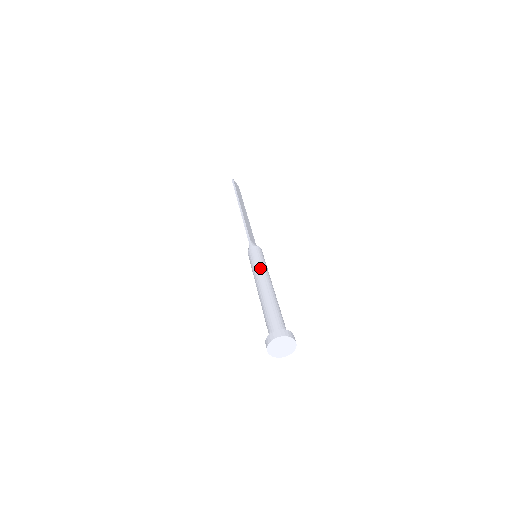
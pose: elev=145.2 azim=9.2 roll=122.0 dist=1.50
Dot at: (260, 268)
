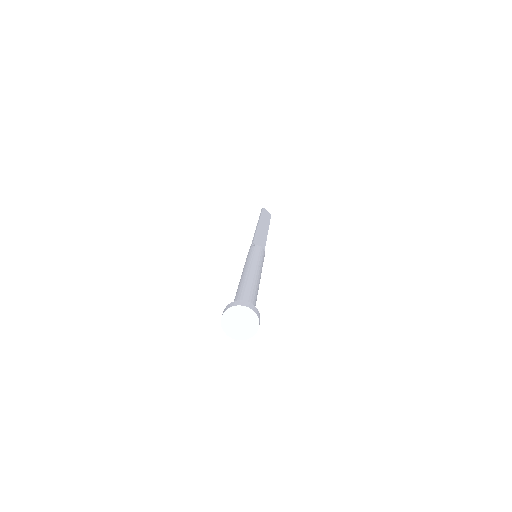
Dot at: (249, 260)
